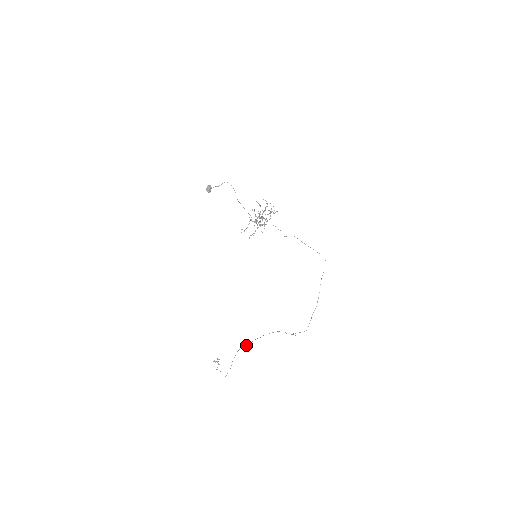
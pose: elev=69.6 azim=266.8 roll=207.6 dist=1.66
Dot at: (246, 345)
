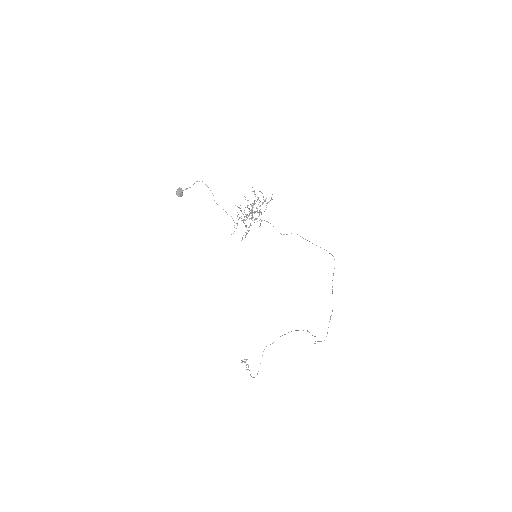
Dot at: (272, 343)
